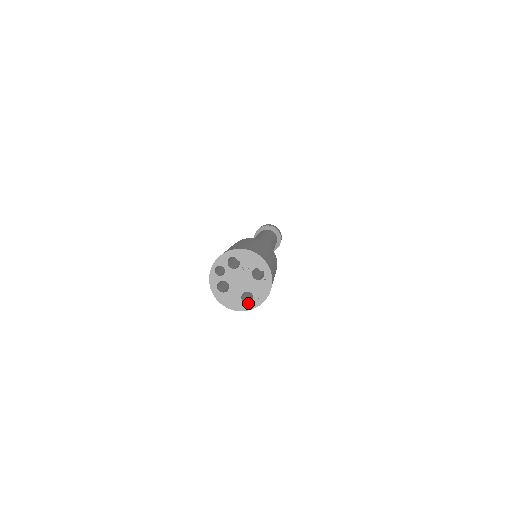
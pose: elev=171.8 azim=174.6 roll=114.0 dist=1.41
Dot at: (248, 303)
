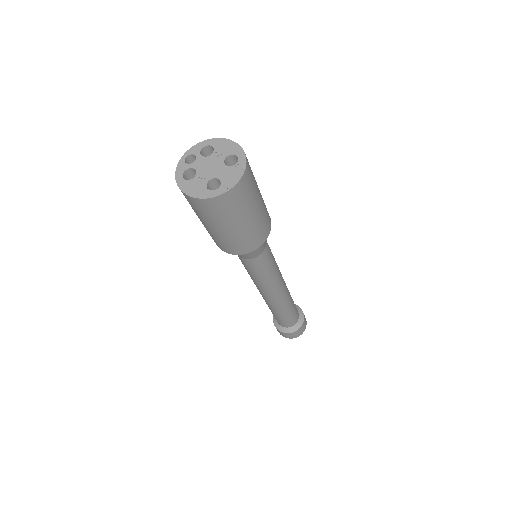
Dot at: (213, 190)
